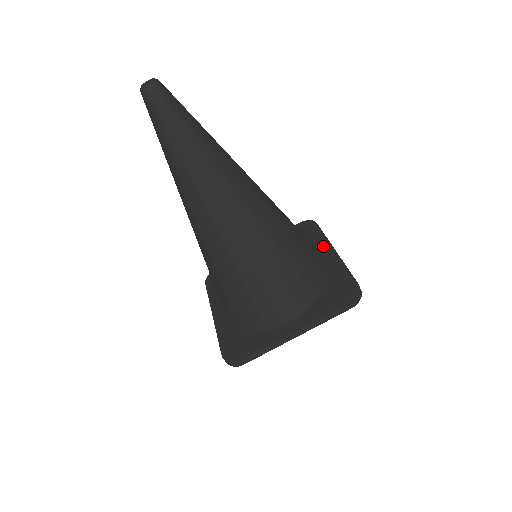
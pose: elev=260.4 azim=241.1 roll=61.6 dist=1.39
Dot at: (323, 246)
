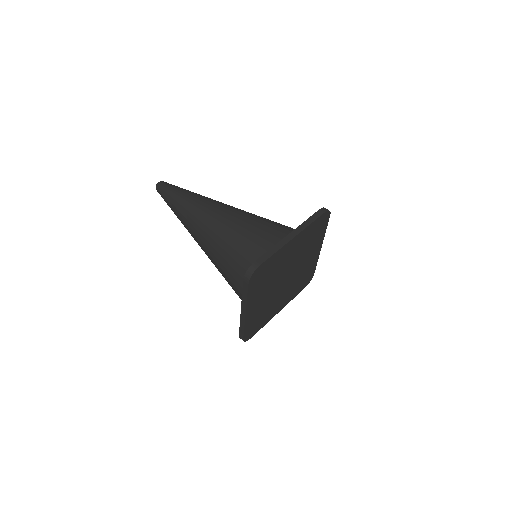
Dot at: occluded
